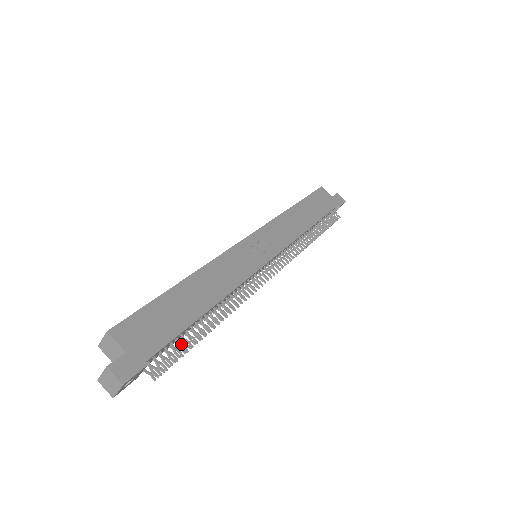
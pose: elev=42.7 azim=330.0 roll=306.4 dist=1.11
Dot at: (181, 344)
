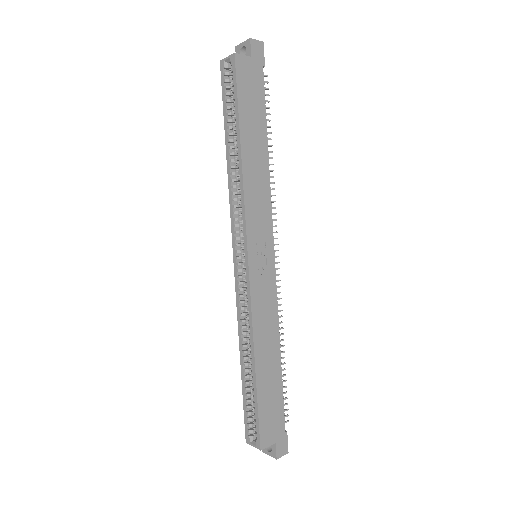
Dot at: occluded
